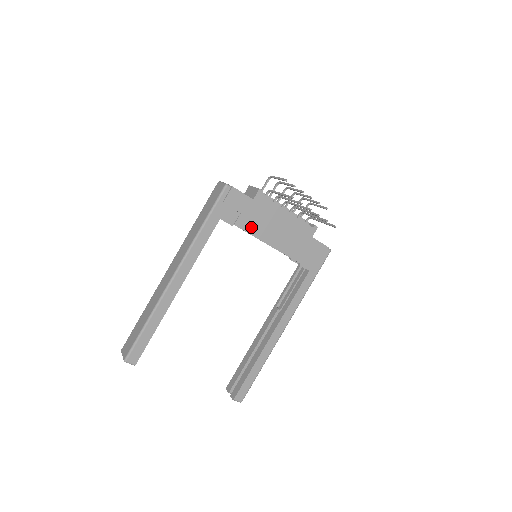
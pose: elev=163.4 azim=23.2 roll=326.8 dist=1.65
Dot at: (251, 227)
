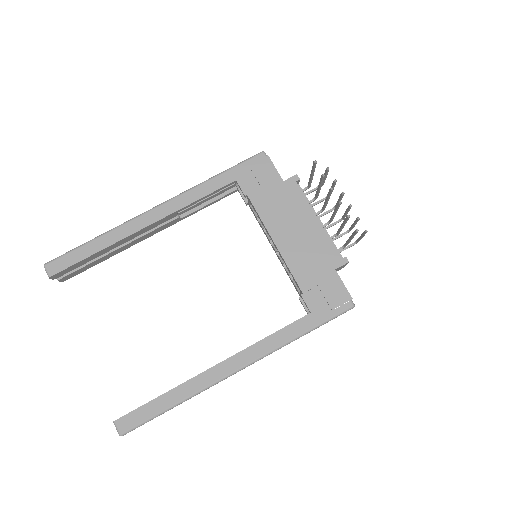
Dot at: (265, 209)
